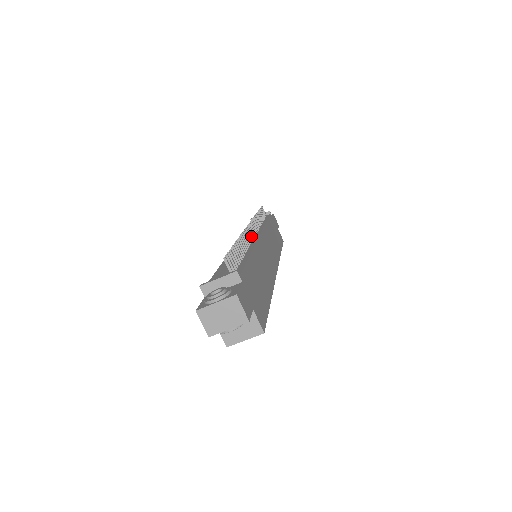
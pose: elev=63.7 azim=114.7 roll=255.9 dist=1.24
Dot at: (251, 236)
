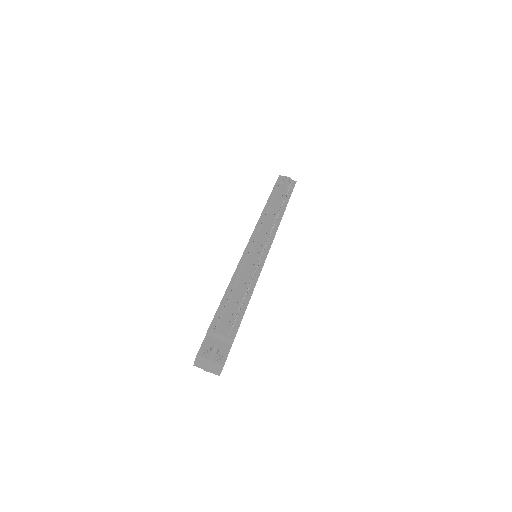
Dot at: occluded
